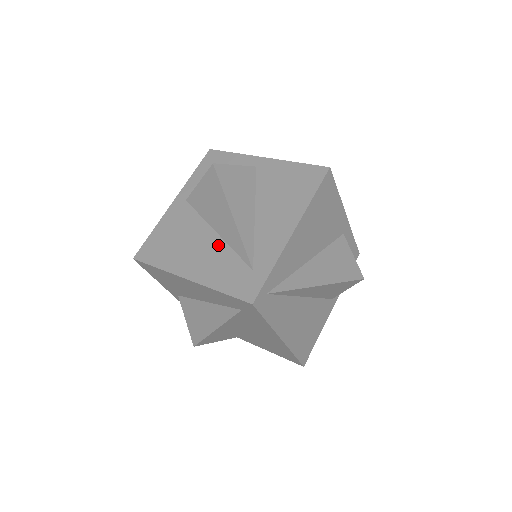
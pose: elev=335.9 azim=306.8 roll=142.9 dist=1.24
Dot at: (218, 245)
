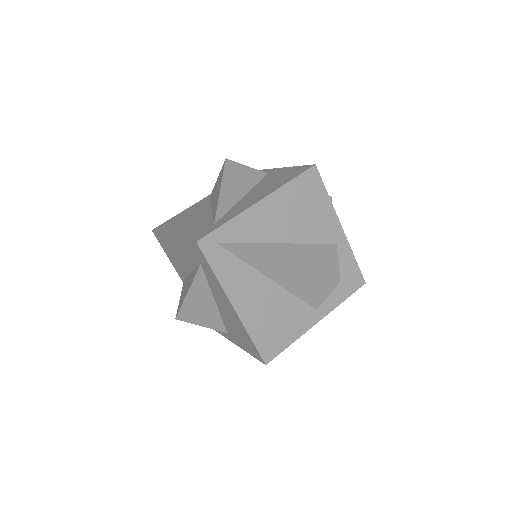
Dot at: (206, 215)
